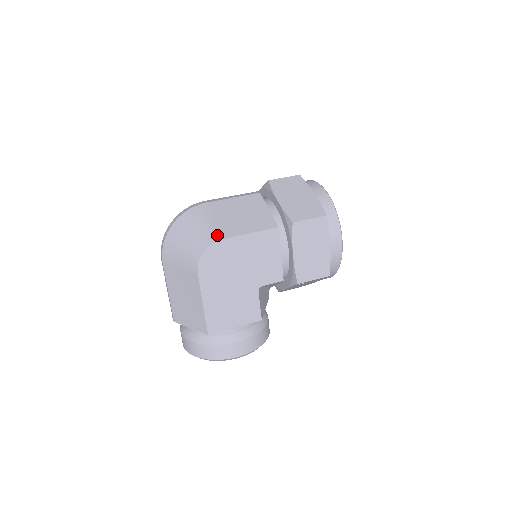
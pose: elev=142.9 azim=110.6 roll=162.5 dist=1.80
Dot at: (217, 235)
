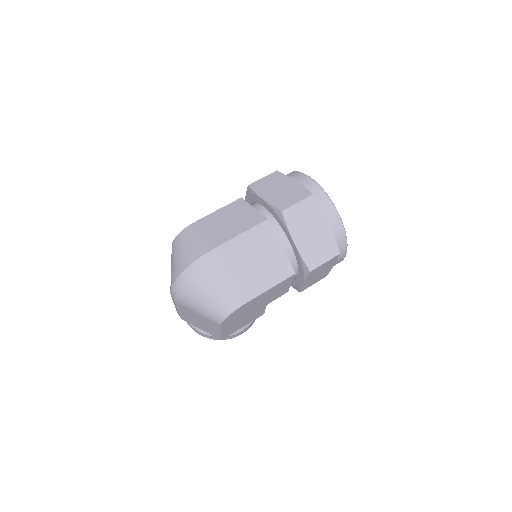
Dot at: (240, 299)
